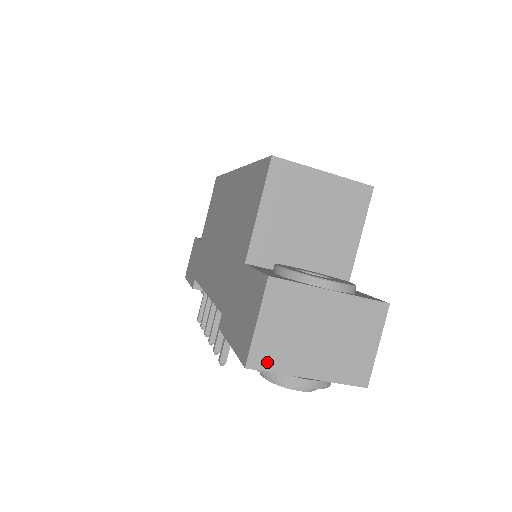
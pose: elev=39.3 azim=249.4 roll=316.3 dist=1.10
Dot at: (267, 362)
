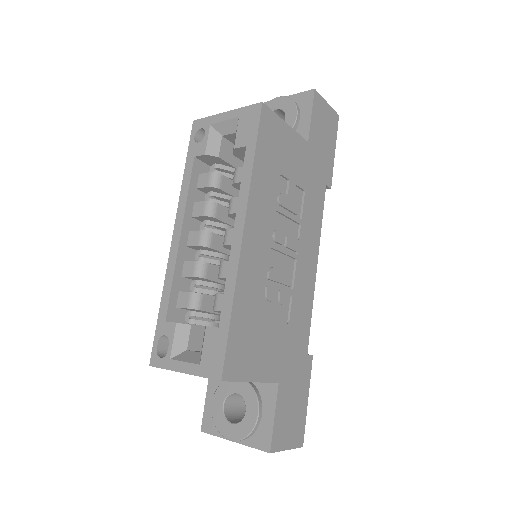
Dot at: occluded
